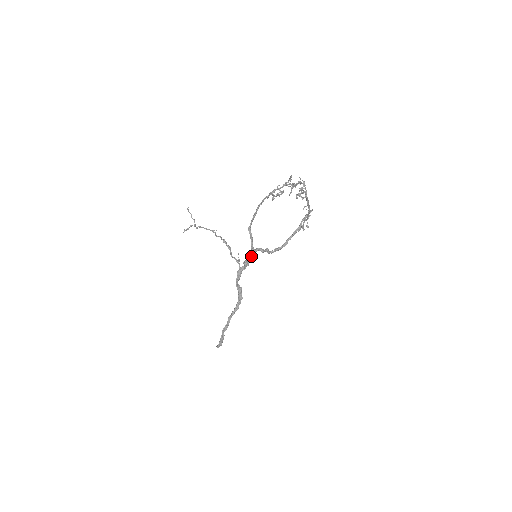
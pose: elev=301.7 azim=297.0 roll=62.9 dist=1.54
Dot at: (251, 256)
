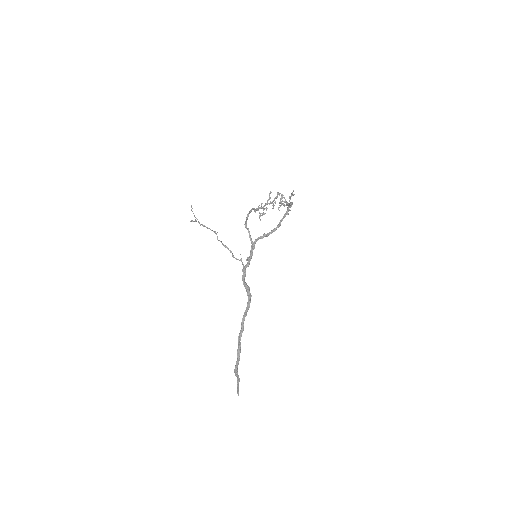
Dot at: (252, 250)
